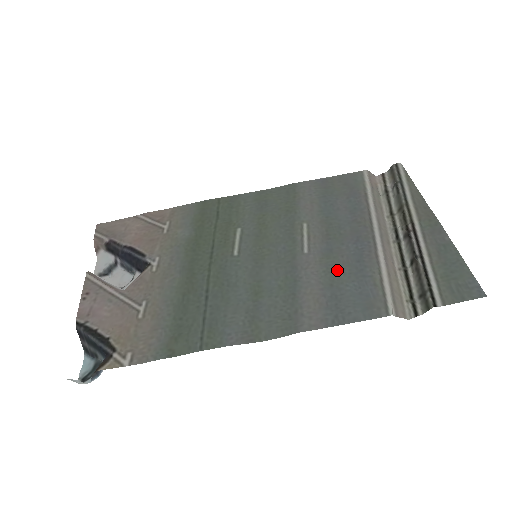
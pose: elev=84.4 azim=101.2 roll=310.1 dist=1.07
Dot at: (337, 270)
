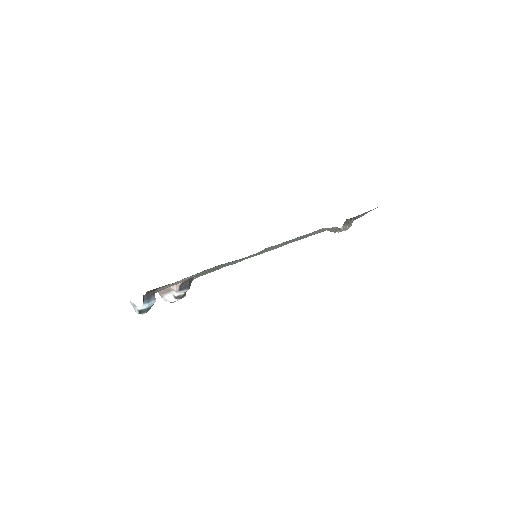
Dot at: occluded
